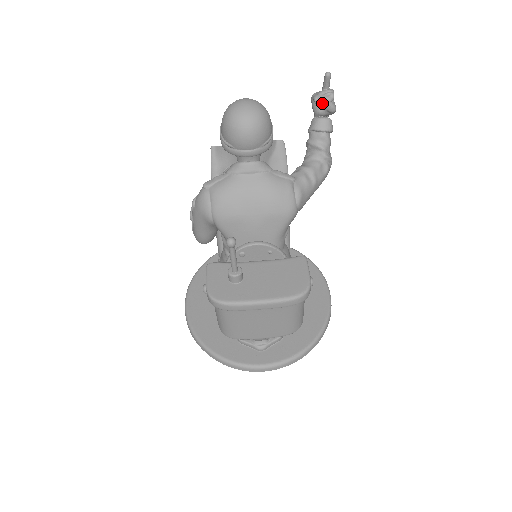
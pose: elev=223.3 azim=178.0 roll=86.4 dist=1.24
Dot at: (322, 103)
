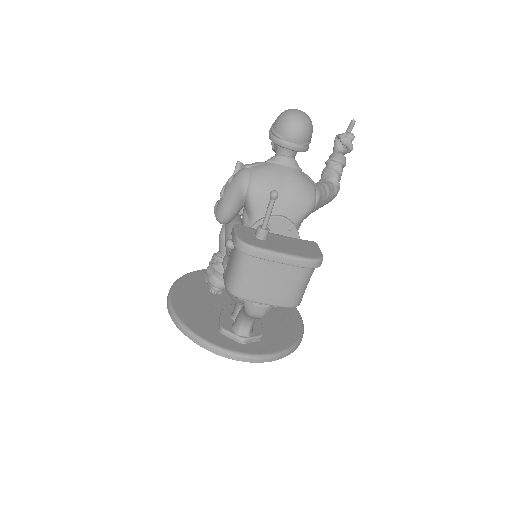
Dot at: (345, 139)
